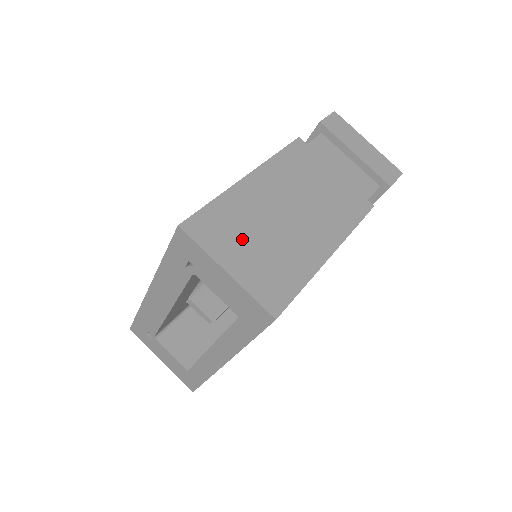
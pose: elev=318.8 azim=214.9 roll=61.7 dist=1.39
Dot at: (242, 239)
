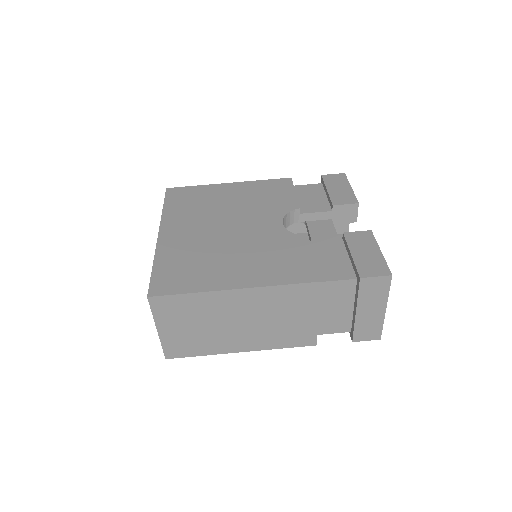
Dot at: (185, 321)
